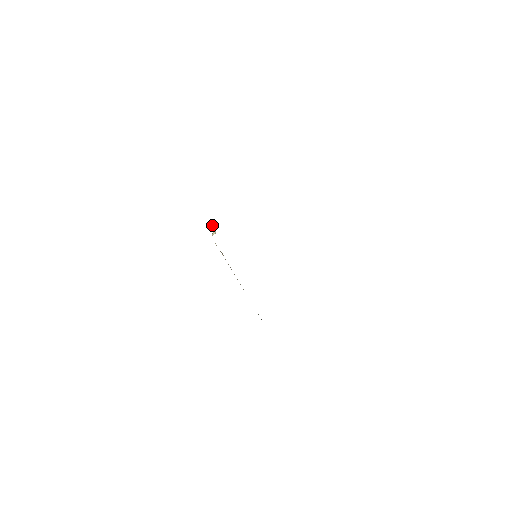
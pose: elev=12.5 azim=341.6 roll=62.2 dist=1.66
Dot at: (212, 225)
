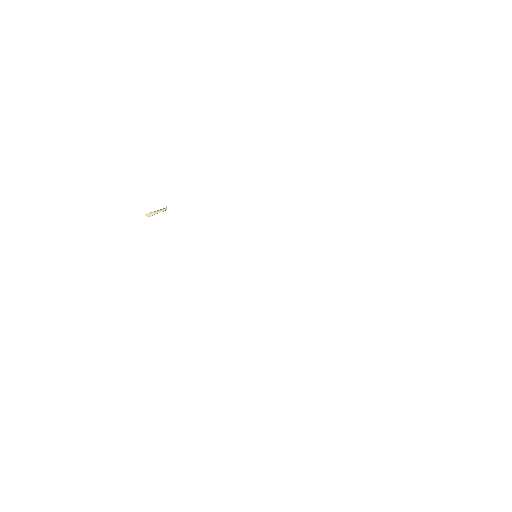
Dot at: occluded
